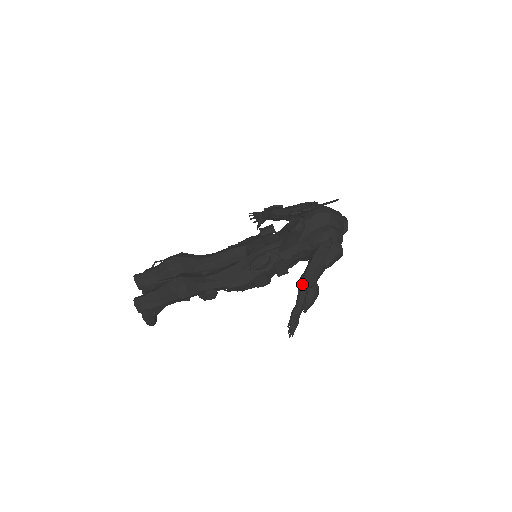
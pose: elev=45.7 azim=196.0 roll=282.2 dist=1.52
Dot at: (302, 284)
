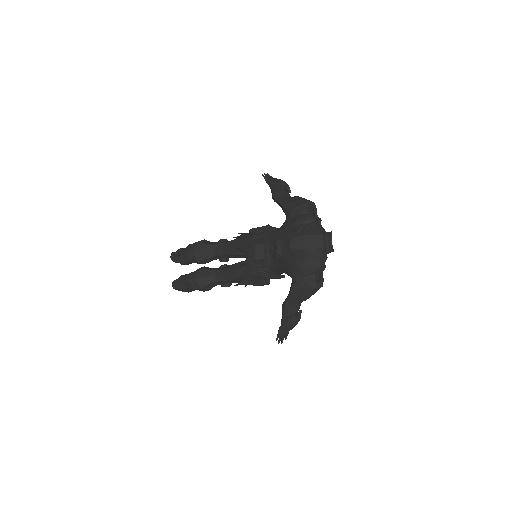
Dot at: (283, 313)
